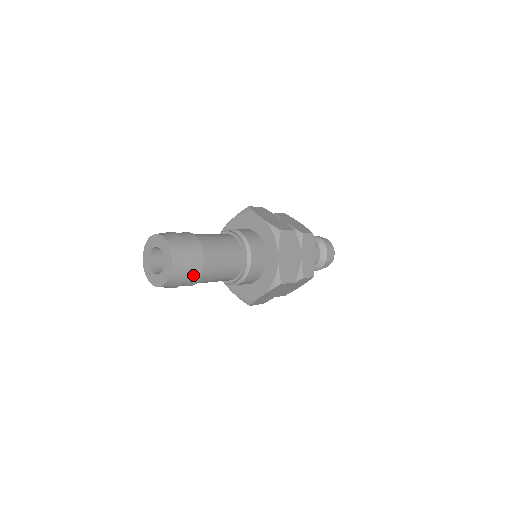
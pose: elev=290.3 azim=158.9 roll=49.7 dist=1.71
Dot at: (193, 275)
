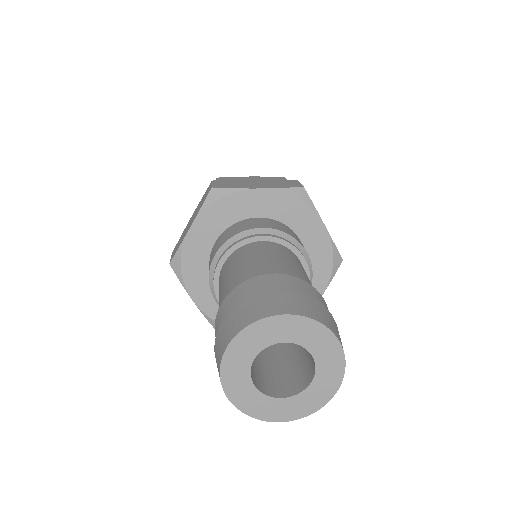
Dot at: occluded
